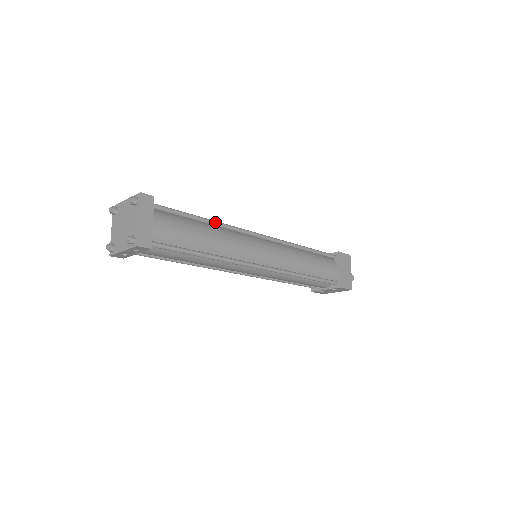
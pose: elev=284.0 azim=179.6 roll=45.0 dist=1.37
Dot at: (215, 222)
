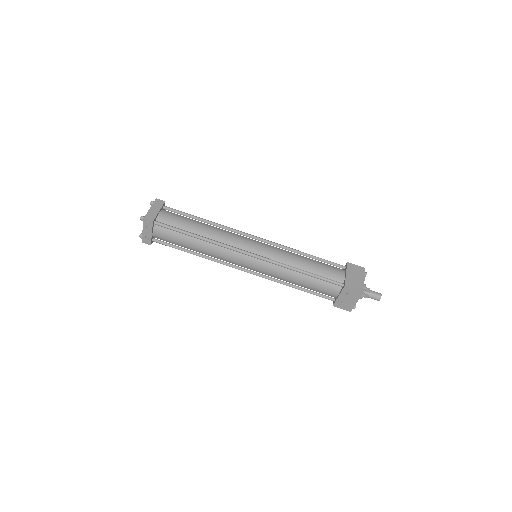
Dot at: (211, 222)
